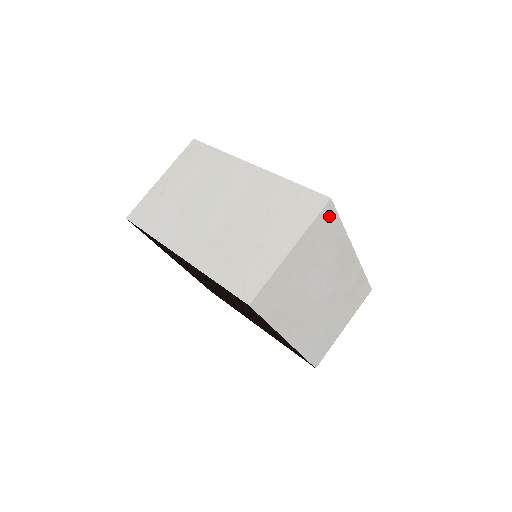
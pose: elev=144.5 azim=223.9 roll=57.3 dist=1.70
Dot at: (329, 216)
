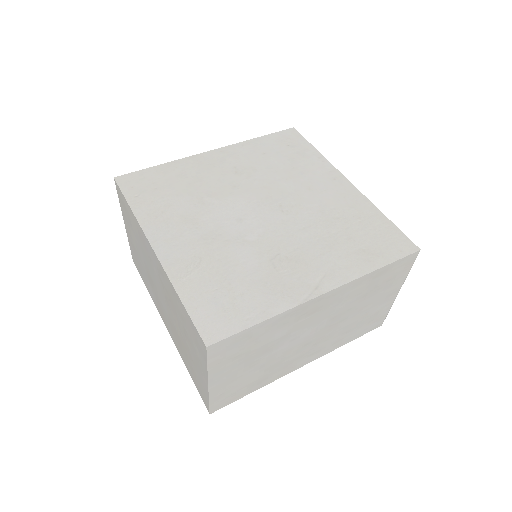
Dot at: (227, 344)
